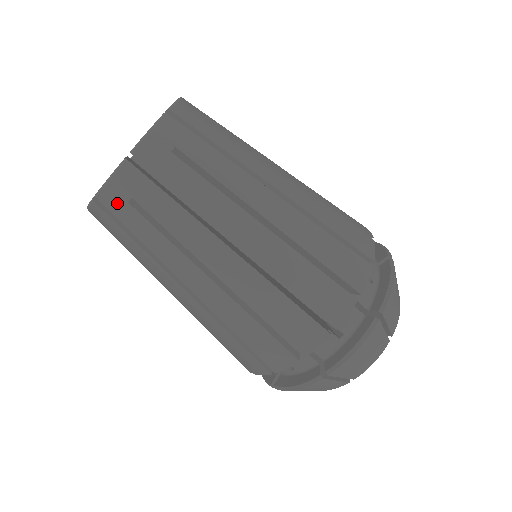
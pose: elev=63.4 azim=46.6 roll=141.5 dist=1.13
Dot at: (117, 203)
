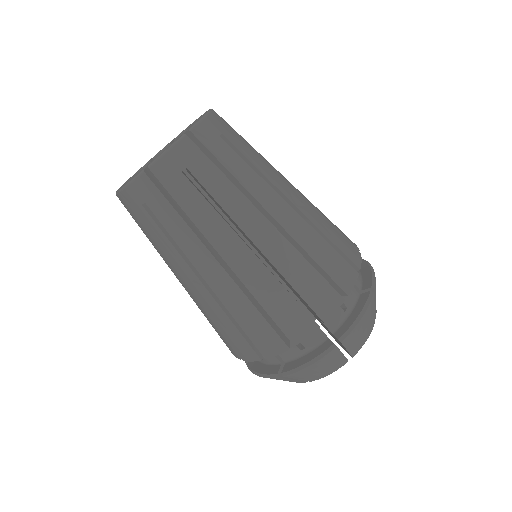
Dot at: (134, 202)
